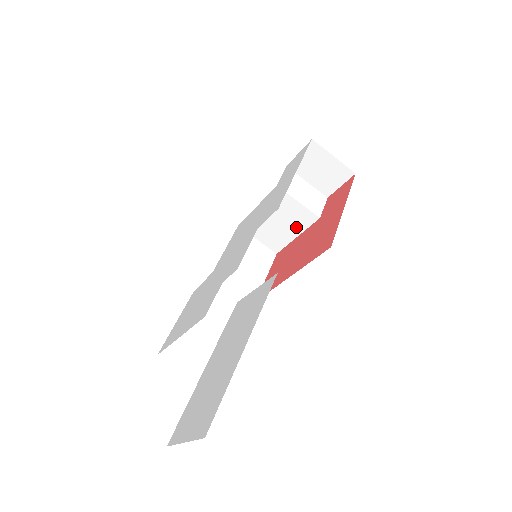
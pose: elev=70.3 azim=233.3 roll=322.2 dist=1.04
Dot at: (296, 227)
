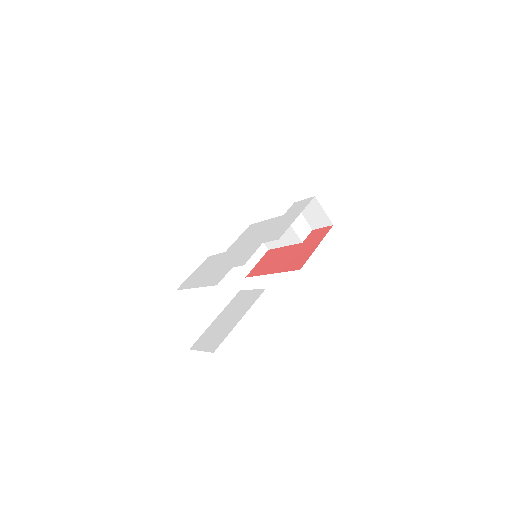
Dot at: (286, 241)
